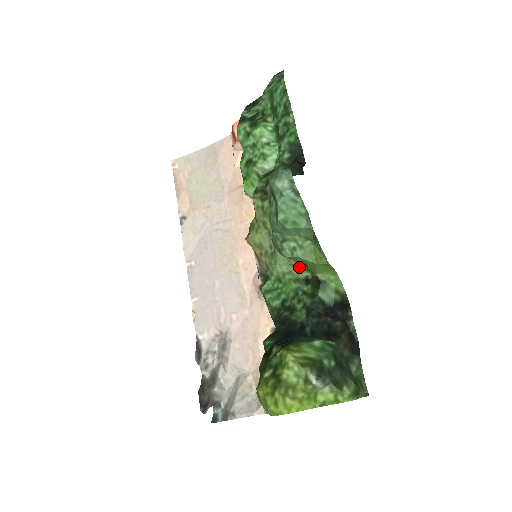
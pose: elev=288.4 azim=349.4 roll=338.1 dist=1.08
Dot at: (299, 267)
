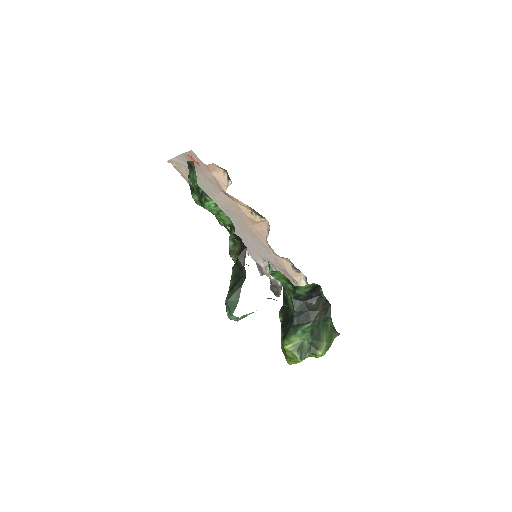
Dot at: (281, 273)
